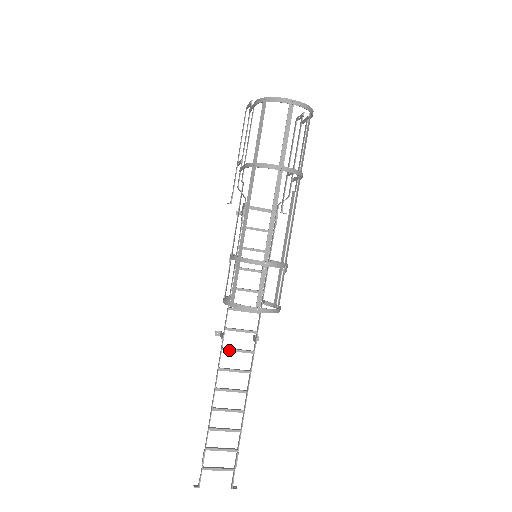
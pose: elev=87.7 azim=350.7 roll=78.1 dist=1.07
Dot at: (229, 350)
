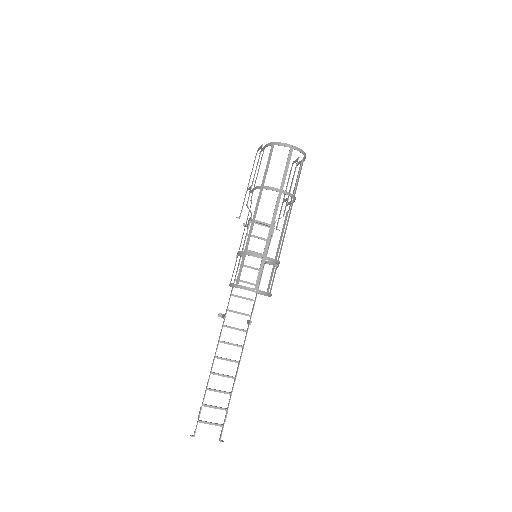
Dot at: (229, 327)
